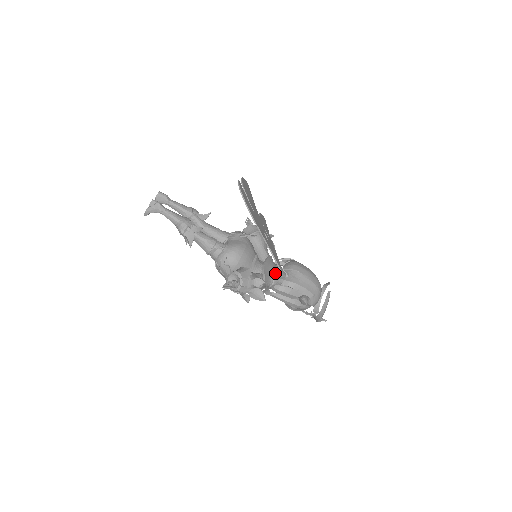
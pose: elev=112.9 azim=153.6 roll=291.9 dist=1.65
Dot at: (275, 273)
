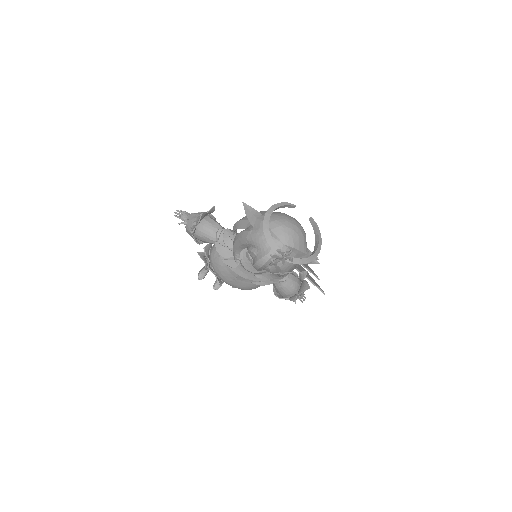
Dot at: occluded
